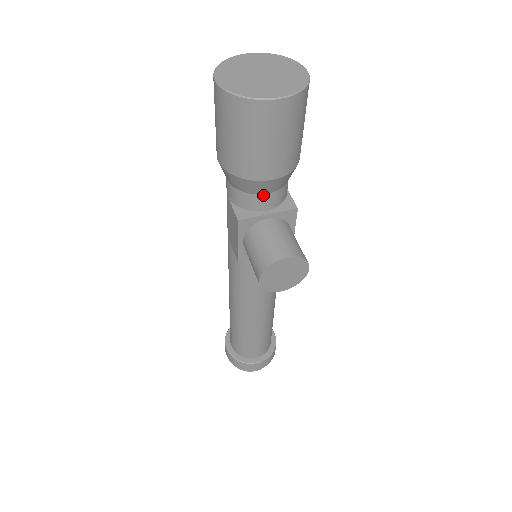
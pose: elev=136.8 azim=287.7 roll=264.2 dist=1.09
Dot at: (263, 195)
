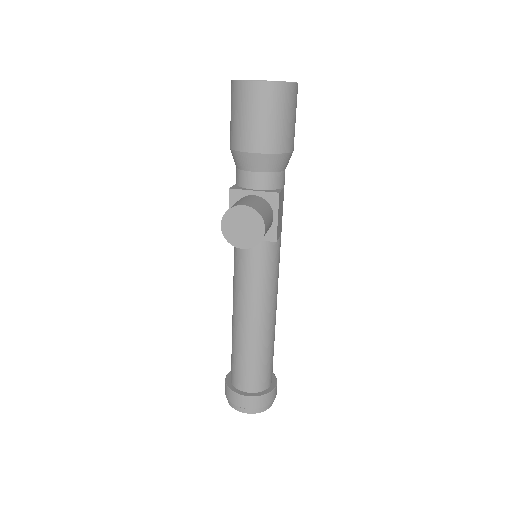
Dot at: (252, 173)
